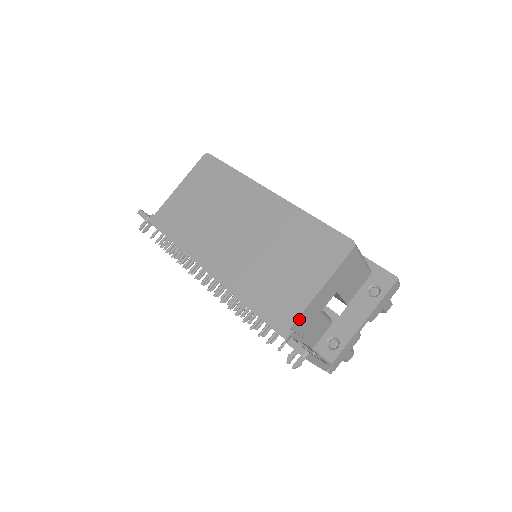
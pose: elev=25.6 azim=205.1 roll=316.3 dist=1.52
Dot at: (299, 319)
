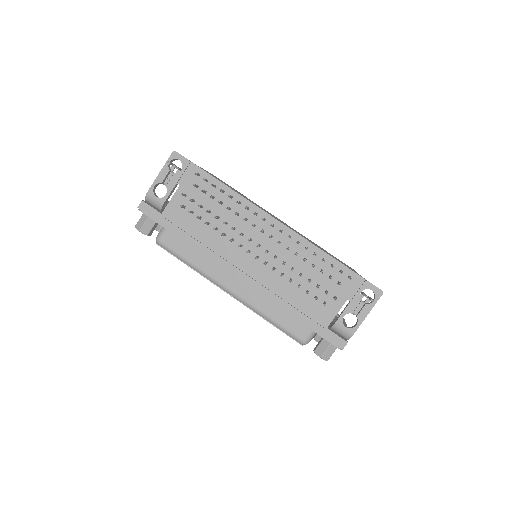
Dot at: occluded
